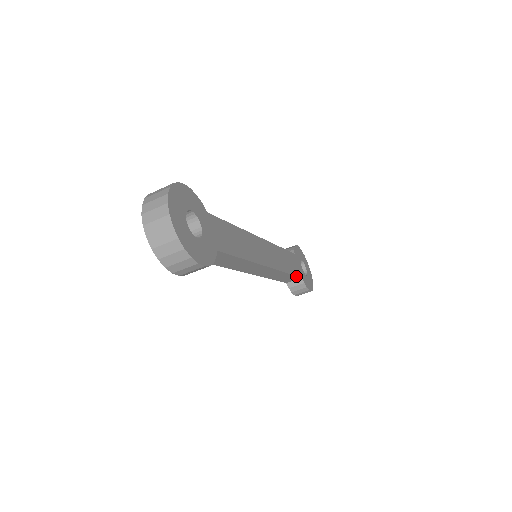
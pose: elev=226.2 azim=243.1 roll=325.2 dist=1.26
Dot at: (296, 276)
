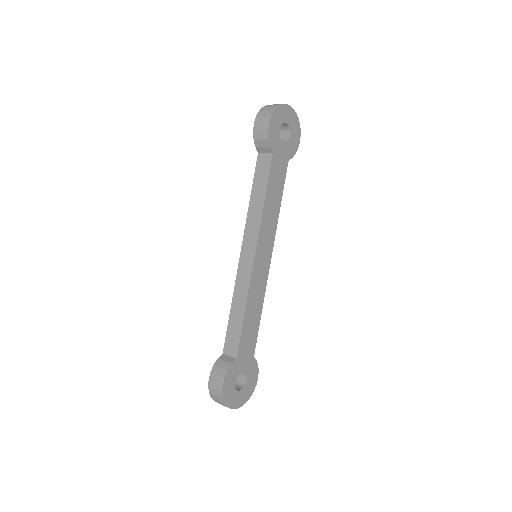
Dot at: (284, 178)
